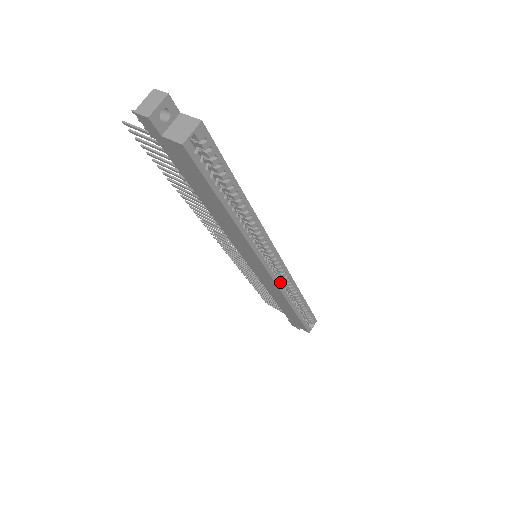
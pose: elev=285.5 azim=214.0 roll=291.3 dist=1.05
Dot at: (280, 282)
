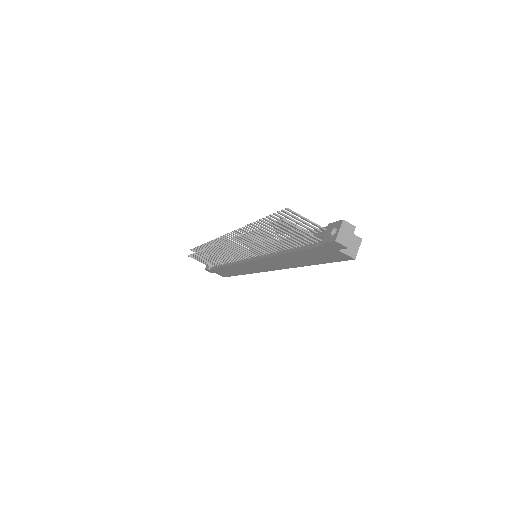
Dot at: occluded
